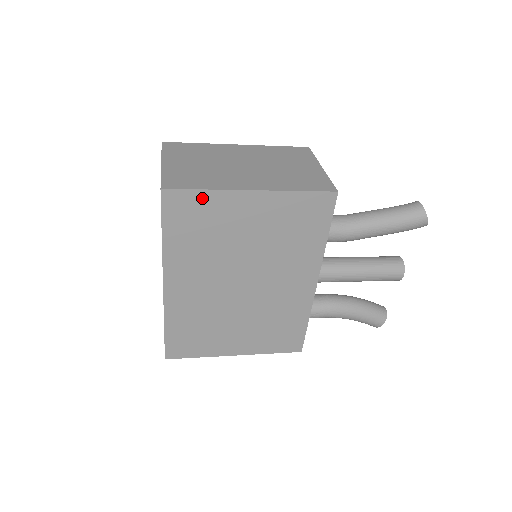
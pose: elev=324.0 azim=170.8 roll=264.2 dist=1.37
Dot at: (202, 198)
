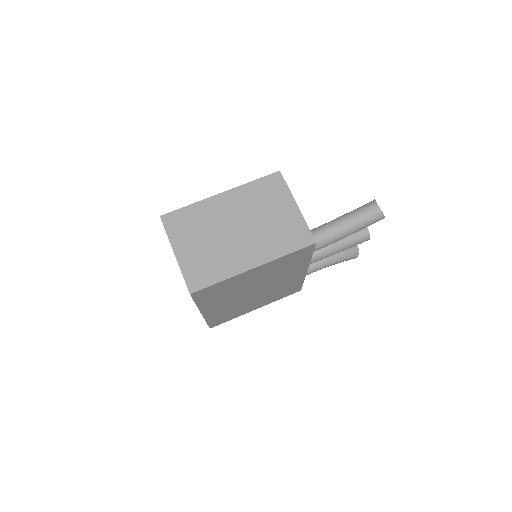
Dot at: (219, 284)
